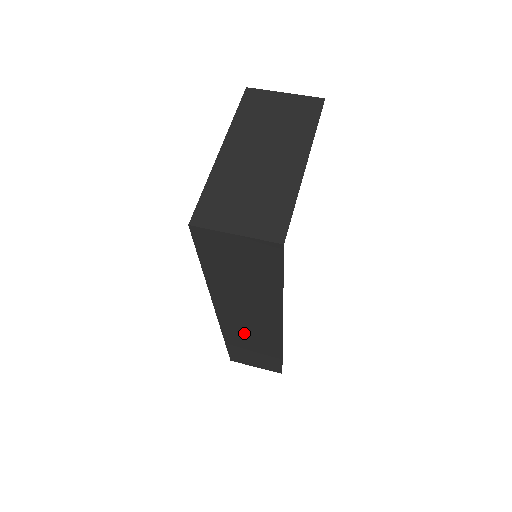
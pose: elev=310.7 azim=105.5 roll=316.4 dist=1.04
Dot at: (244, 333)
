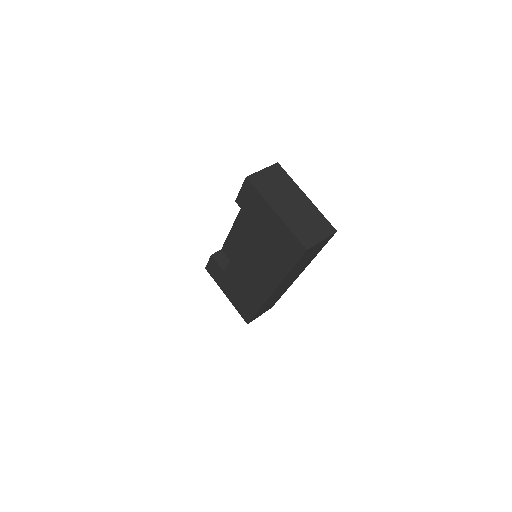
Dot at: occluded
